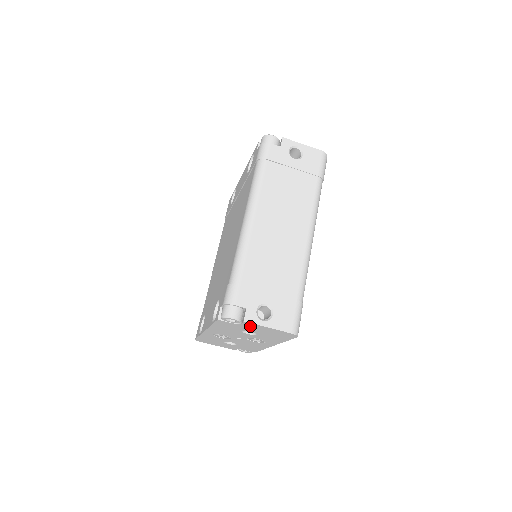
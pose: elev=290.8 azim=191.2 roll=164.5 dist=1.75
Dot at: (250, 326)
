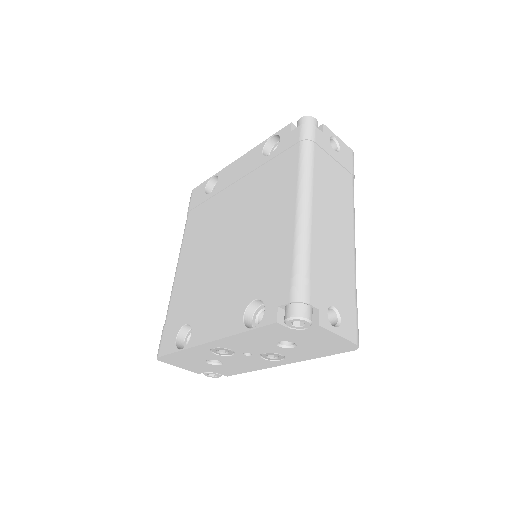
Dot at: (312, 333)
